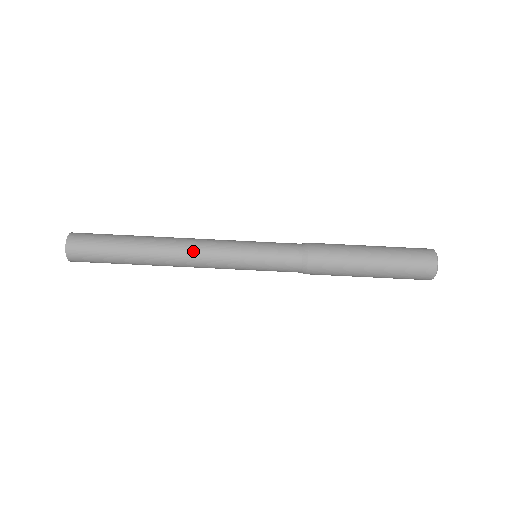
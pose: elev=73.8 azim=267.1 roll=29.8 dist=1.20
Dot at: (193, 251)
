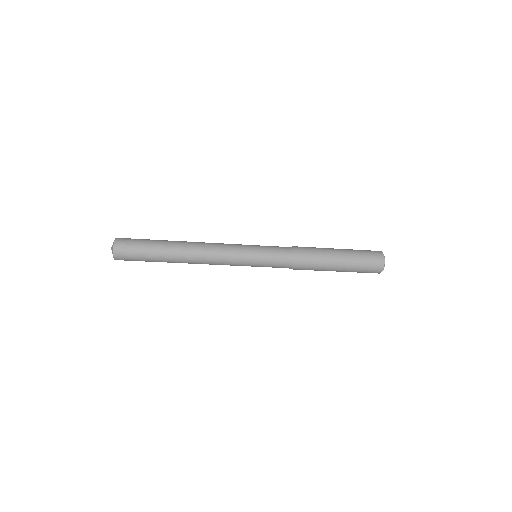
Dot at: (211, 256)
